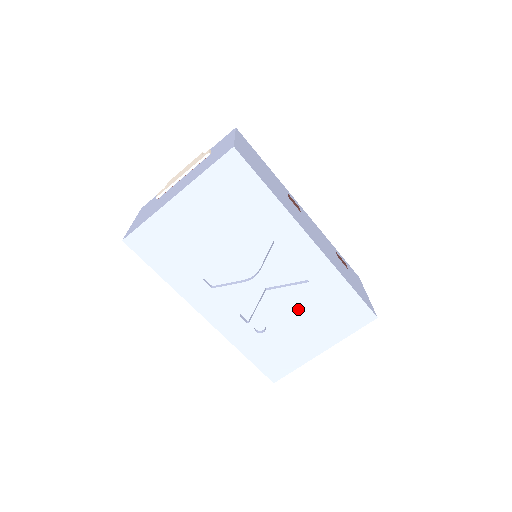
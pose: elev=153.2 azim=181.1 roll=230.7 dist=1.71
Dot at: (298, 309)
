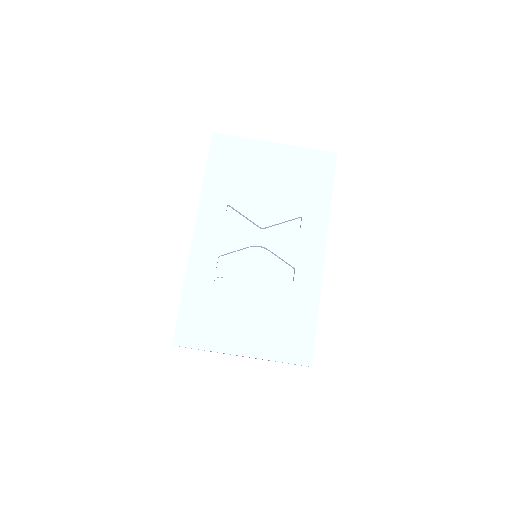
Dot at: (263, 295)
